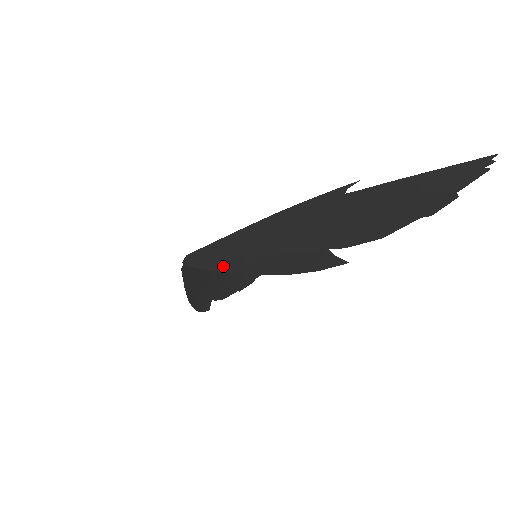
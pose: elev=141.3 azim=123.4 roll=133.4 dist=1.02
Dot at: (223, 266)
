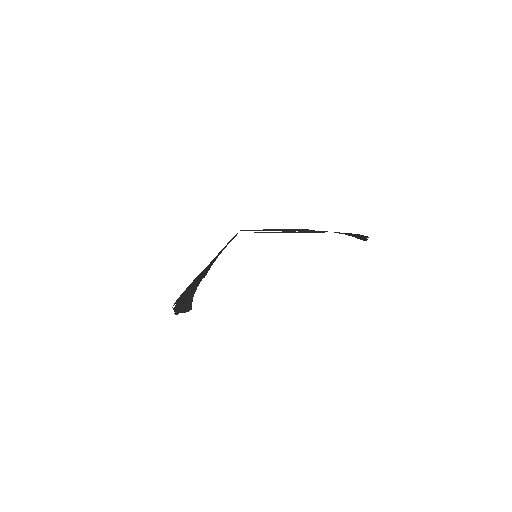
Dot at: (280, 232)
